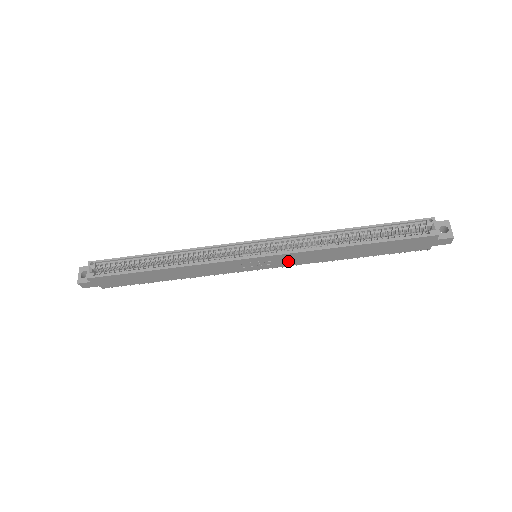
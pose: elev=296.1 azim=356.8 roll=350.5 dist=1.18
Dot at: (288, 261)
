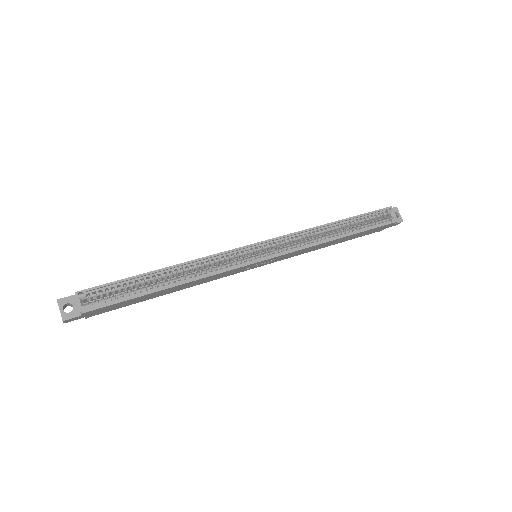
Dot at: (285, 257)
